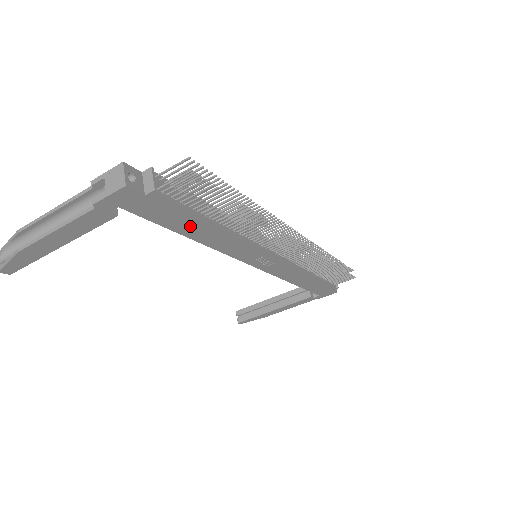
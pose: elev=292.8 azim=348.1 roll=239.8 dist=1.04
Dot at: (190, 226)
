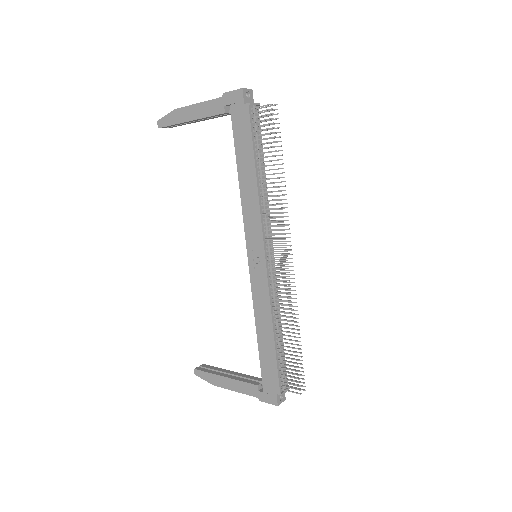
Dot at: (245, 157)
